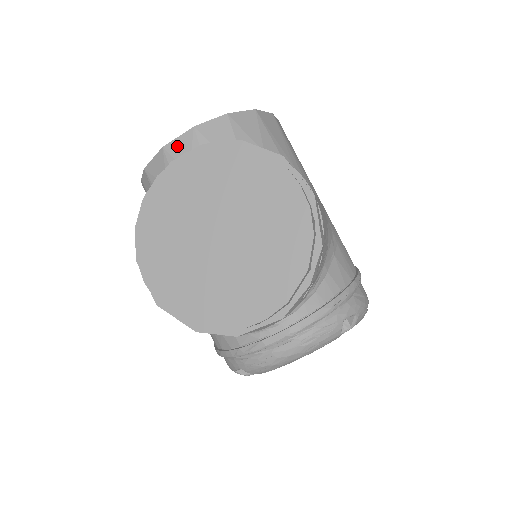
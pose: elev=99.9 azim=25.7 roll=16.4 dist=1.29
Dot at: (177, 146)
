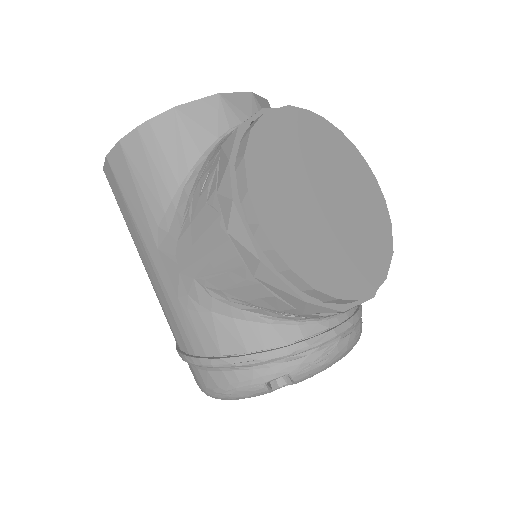
Dot at: (236, 100)
